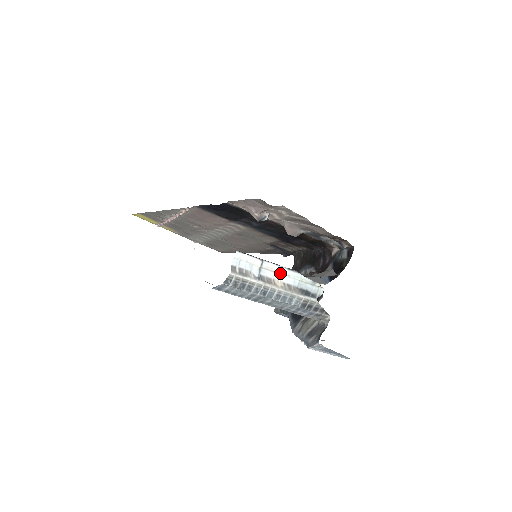
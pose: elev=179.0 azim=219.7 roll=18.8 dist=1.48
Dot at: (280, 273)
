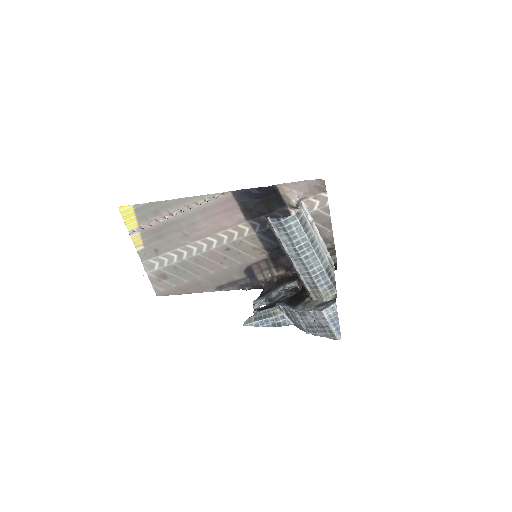
Dot at: (319, 236)
